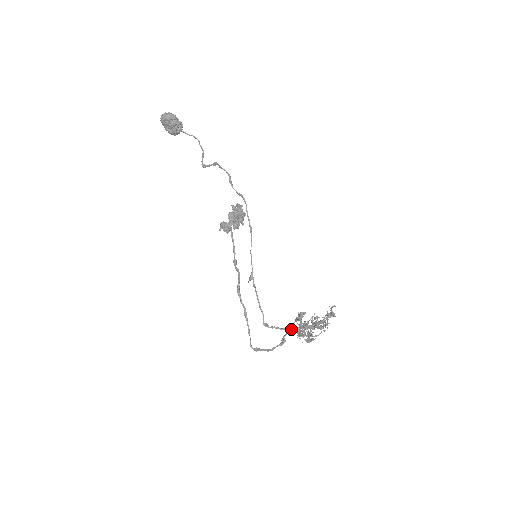
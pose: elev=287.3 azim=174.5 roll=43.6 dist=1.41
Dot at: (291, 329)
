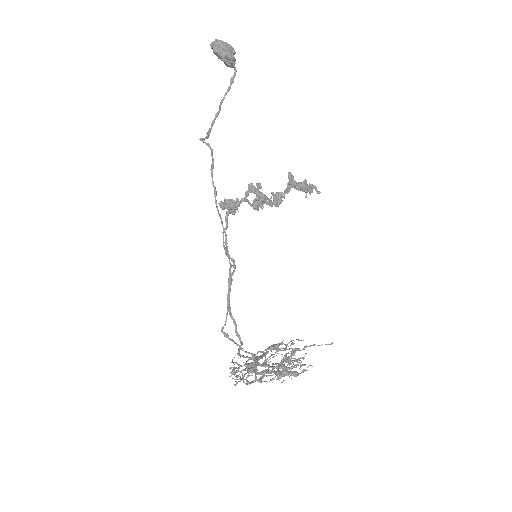
Dot at: (252, 354)
